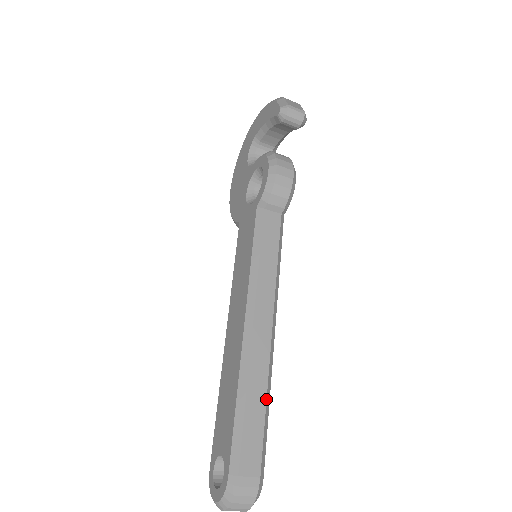
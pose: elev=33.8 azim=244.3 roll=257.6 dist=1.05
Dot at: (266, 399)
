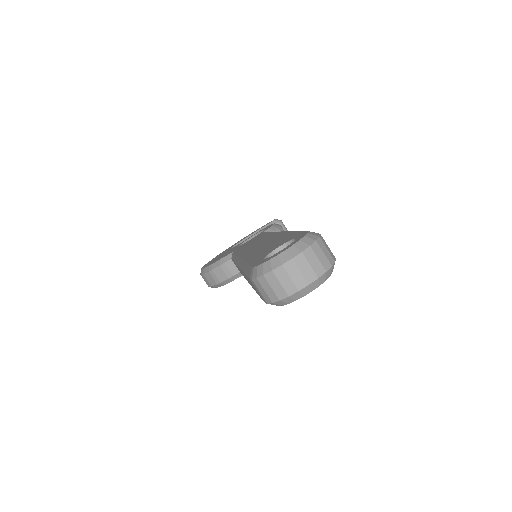
Dot at: occluded
